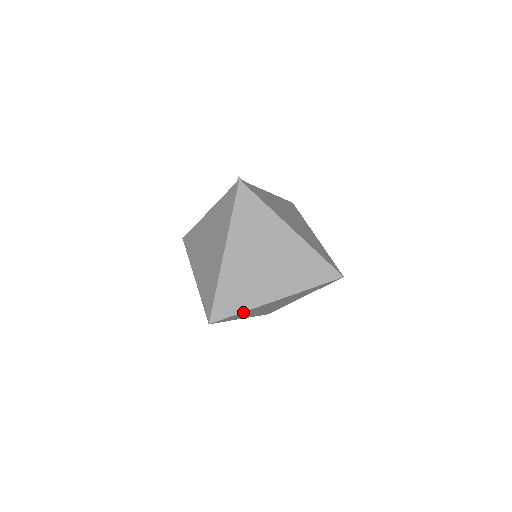
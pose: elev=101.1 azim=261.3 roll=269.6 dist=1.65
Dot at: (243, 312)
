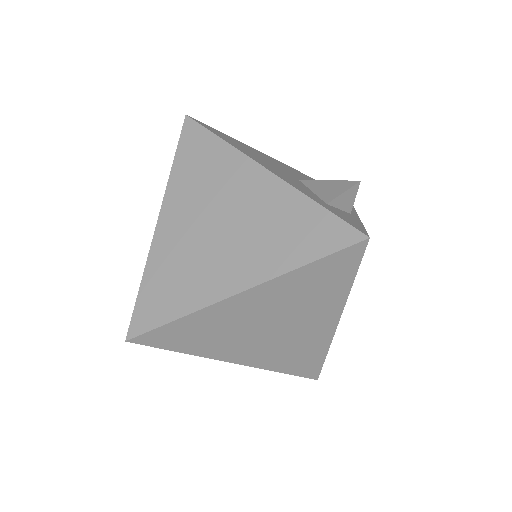
Dot at: (182, 349)
